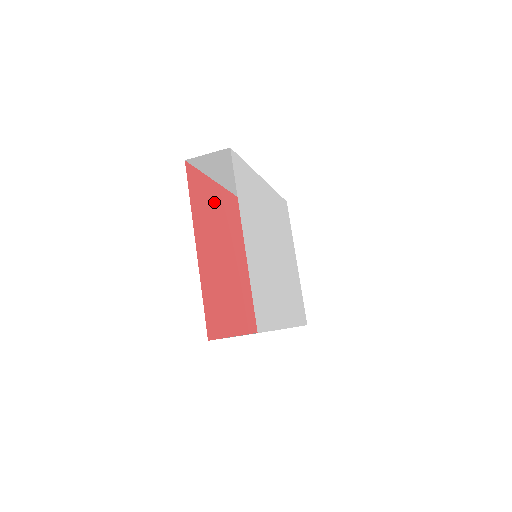
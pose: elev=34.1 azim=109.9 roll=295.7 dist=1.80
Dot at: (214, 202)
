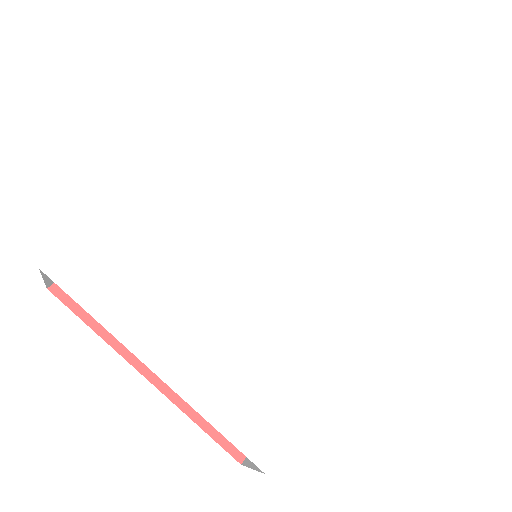
Dot at: occluded
